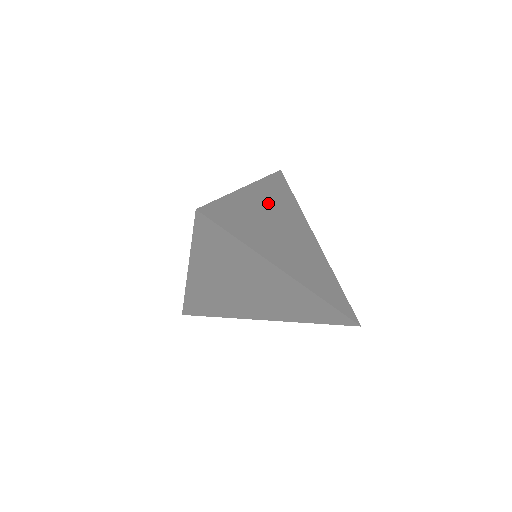
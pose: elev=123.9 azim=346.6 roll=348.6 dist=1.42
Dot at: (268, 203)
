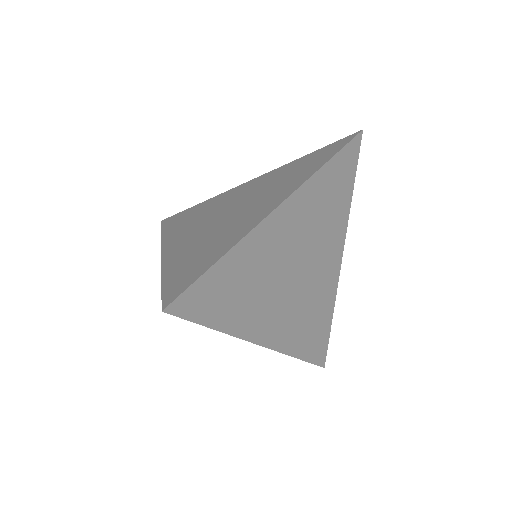
Dot at: (299, 225)
